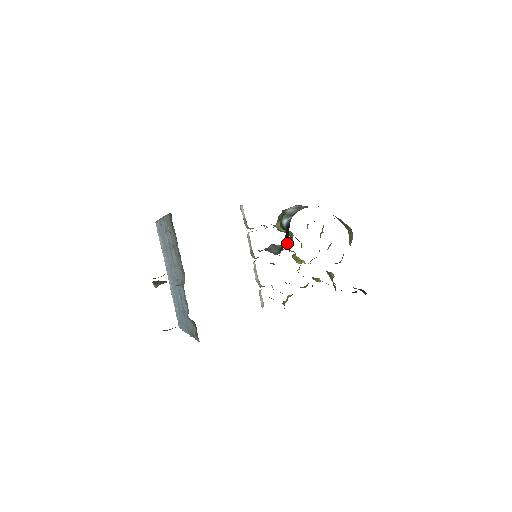
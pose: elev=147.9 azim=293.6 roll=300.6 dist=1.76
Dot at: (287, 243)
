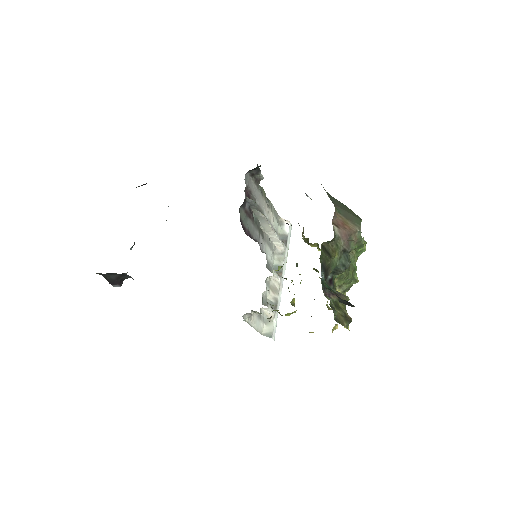
Dot at: occluded
